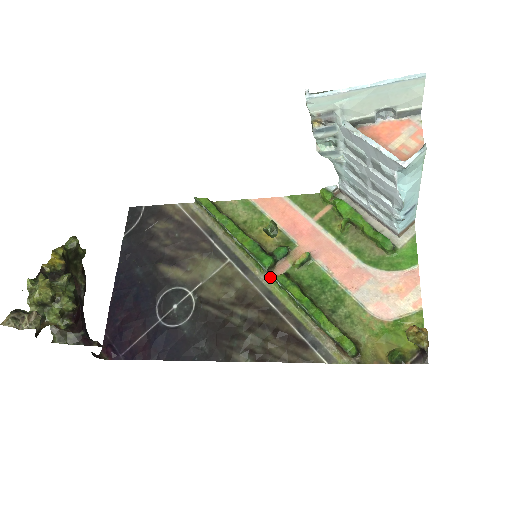
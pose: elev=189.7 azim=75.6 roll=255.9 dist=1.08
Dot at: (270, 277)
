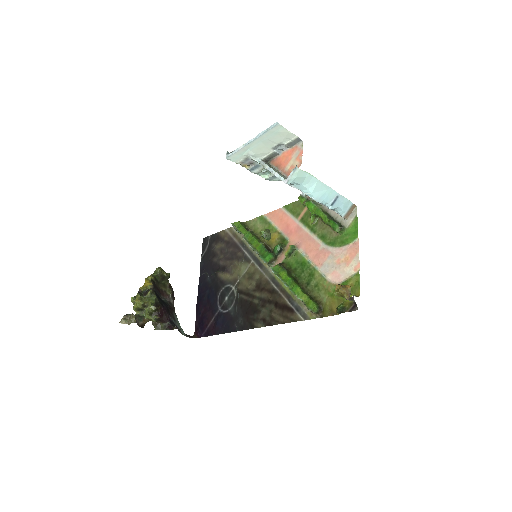
Dot at: occluded
